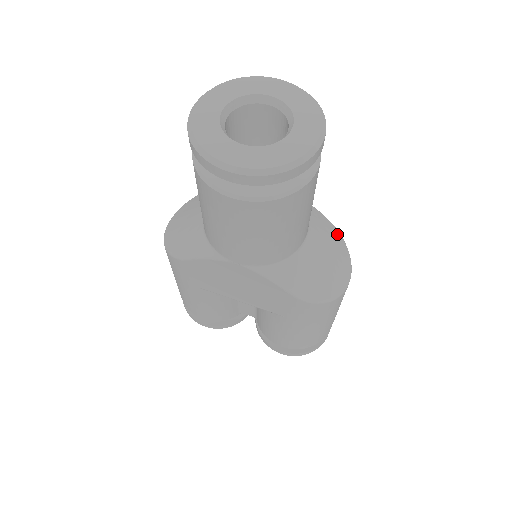
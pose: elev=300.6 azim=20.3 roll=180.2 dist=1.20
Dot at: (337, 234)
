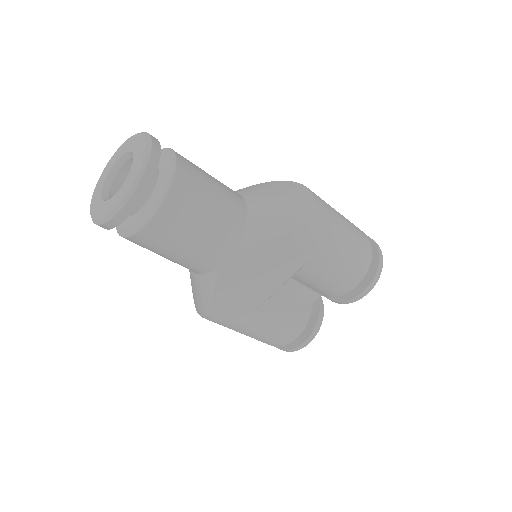
Dot at: (272, 183)
